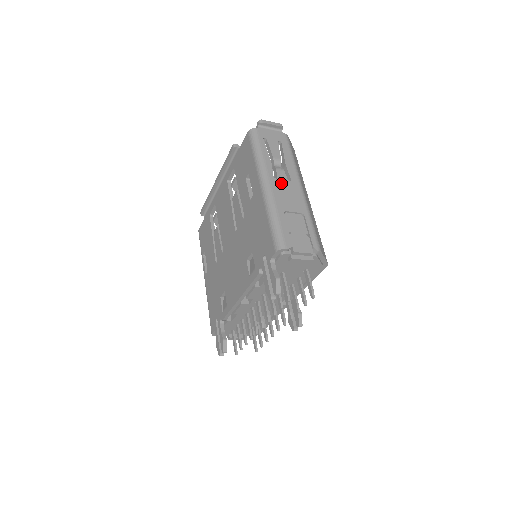
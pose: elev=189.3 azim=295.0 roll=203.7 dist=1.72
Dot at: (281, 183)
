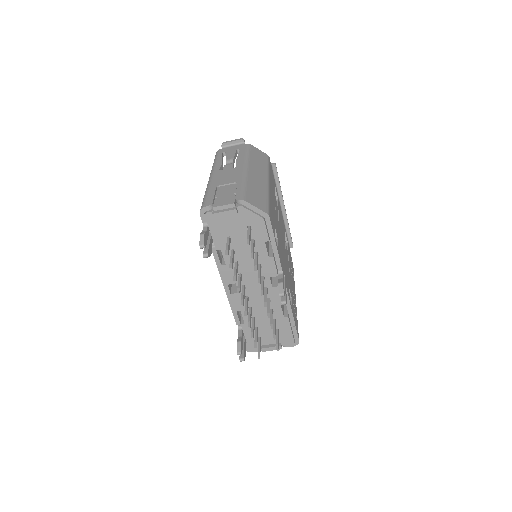
Dot at: (224, 171)
